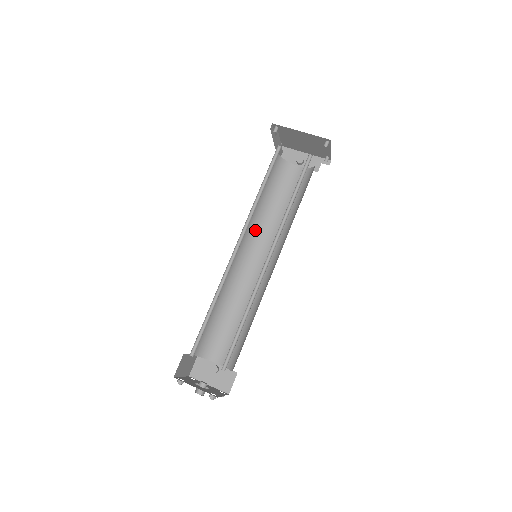
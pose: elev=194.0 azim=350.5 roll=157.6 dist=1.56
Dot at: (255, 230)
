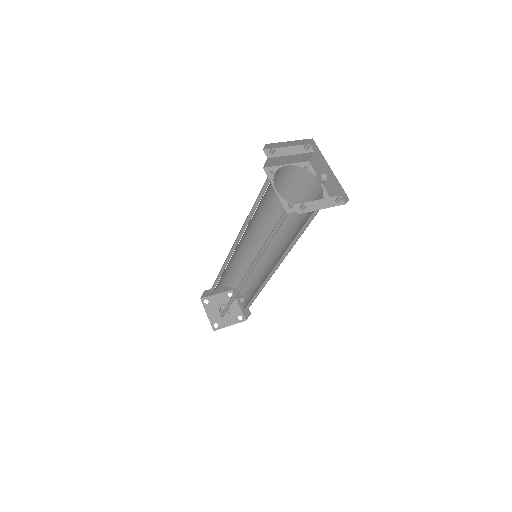
Dot at: (272, 225)
